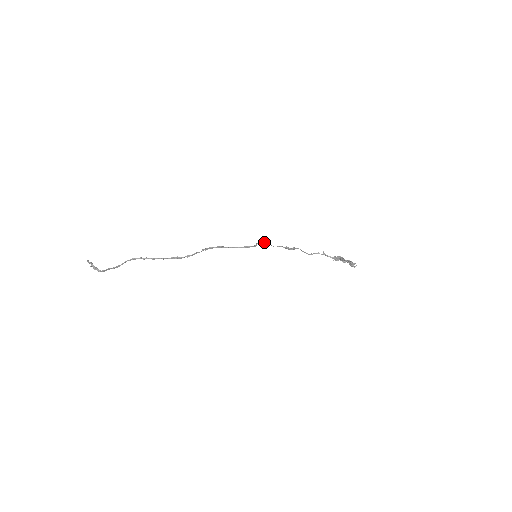
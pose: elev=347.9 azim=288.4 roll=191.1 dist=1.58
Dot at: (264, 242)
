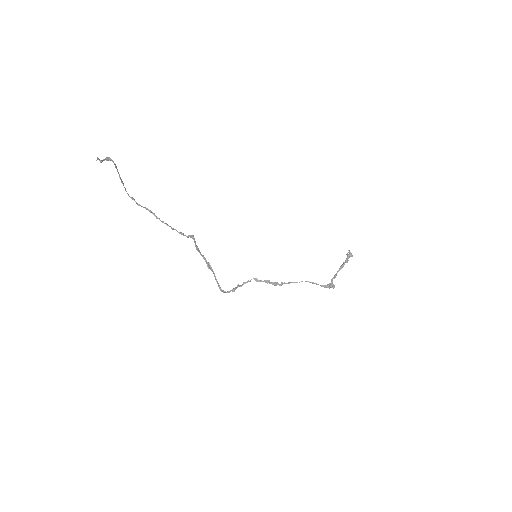
Dot at: (248, 281)
